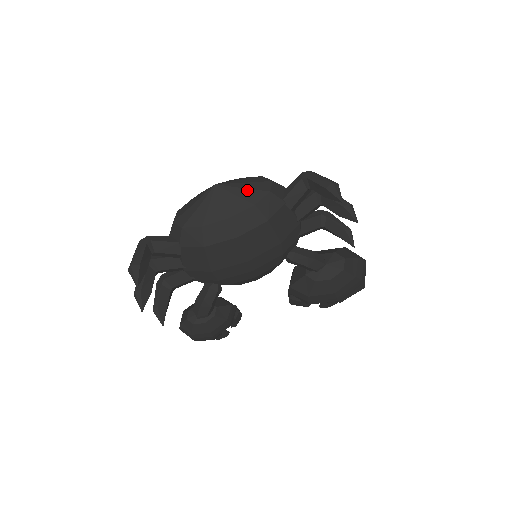
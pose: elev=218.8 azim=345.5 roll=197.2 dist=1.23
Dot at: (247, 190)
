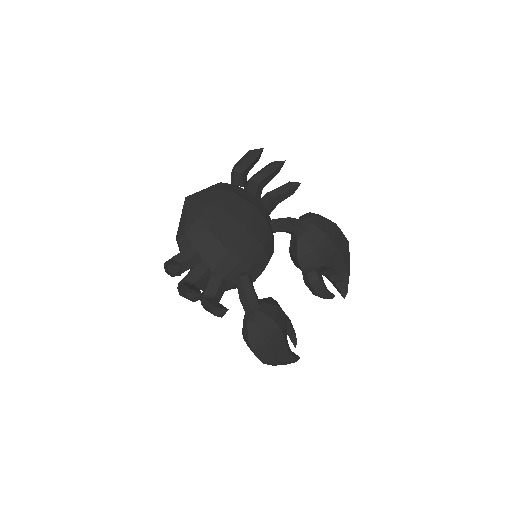
Dot at: (207, 189)
